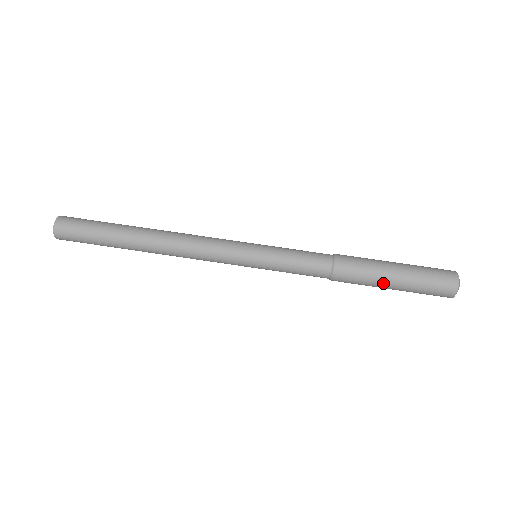
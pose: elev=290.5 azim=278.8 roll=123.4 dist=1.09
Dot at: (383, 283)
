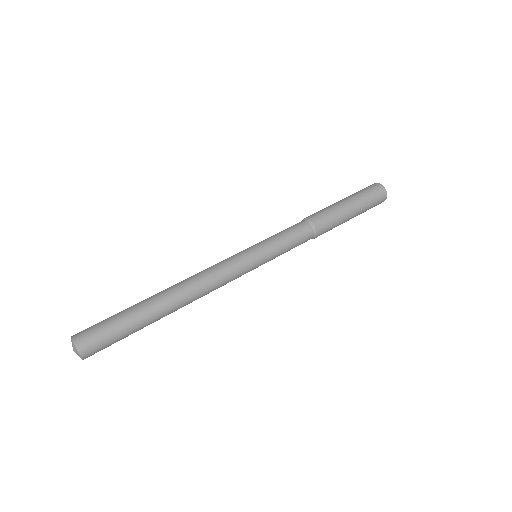
Dot at: (347, 219)
